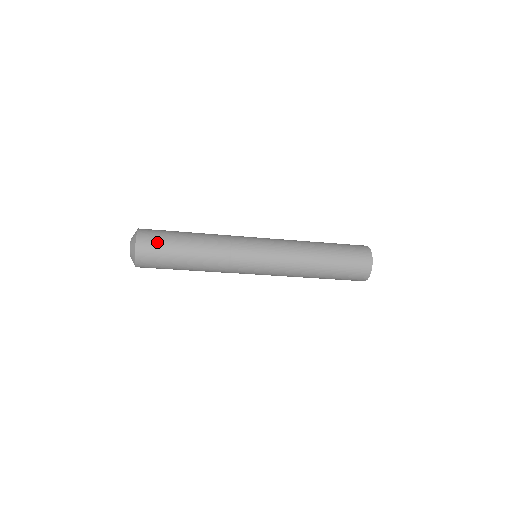
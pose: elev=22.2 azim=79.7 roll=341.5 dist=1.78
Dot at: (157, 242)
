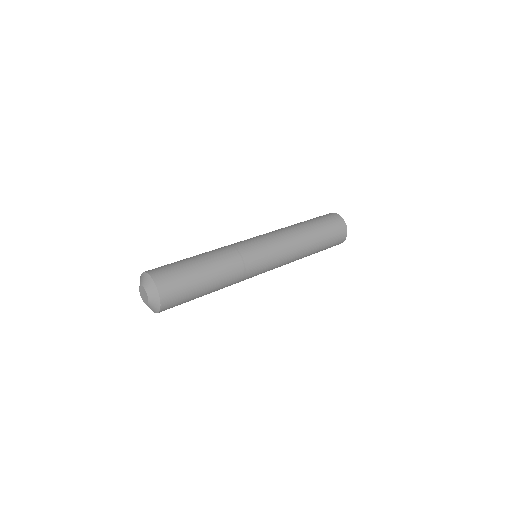
Dot at: (176, 278)
